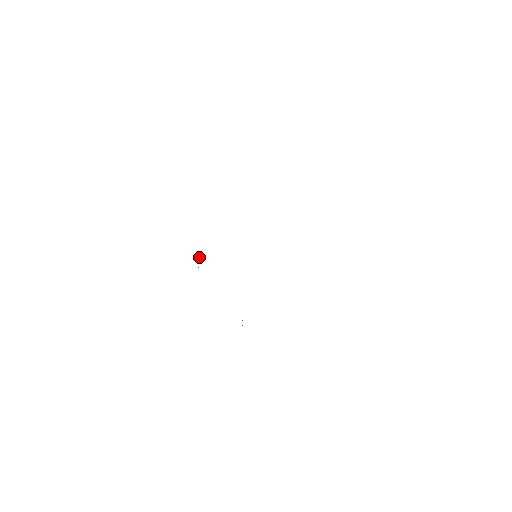
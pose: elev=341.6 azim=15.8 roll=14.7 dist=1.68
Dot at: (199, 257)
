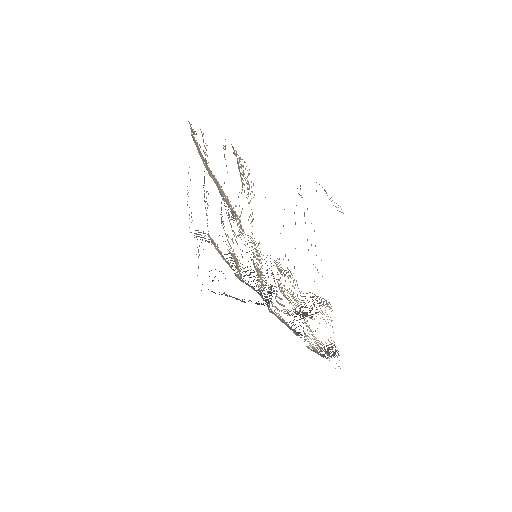
Dot at: (216, 249)
